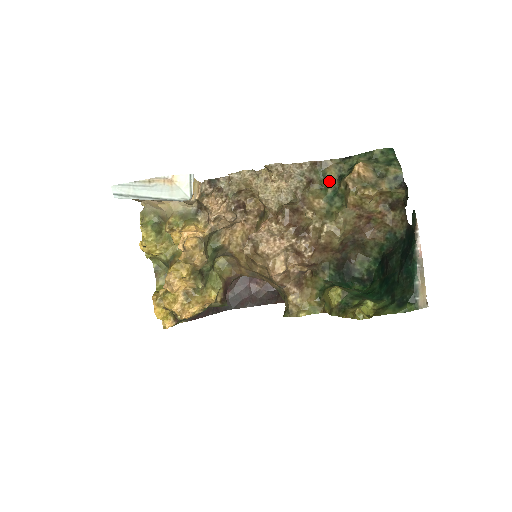
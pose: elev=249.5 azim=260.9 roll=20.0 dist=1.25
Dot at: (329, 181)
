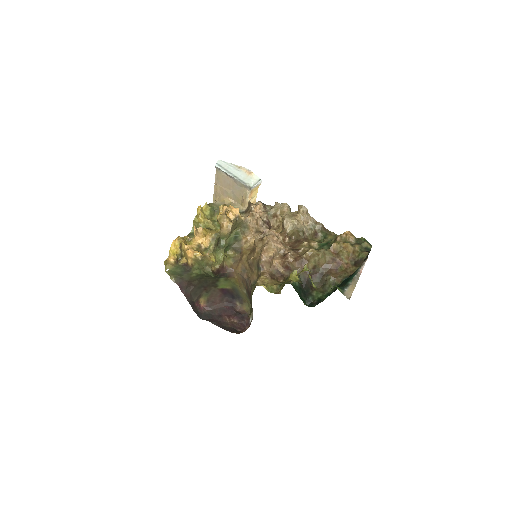
Dot at: (327, 239)
